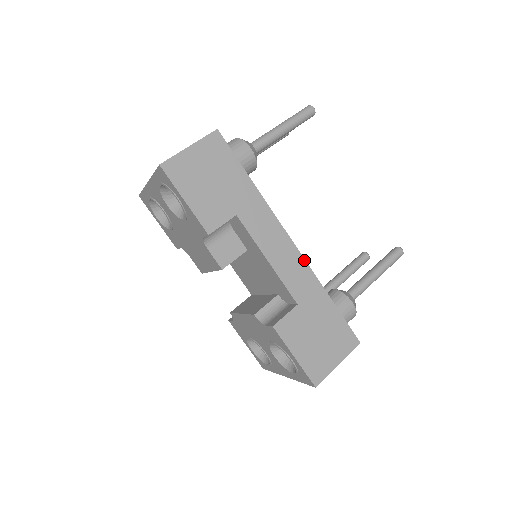
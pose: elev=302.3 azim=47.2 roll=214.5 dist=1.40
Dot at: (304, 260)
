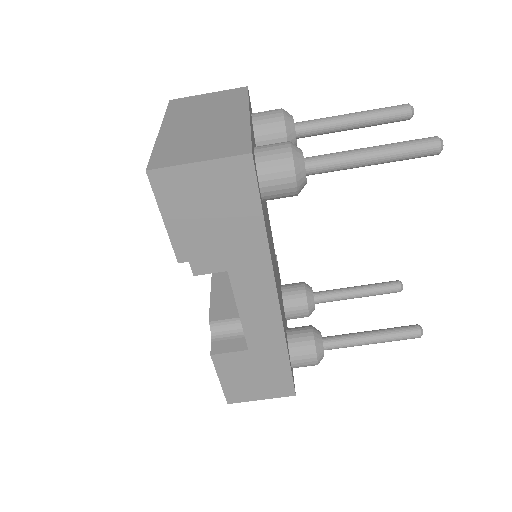
Dot at: (281, 321)
